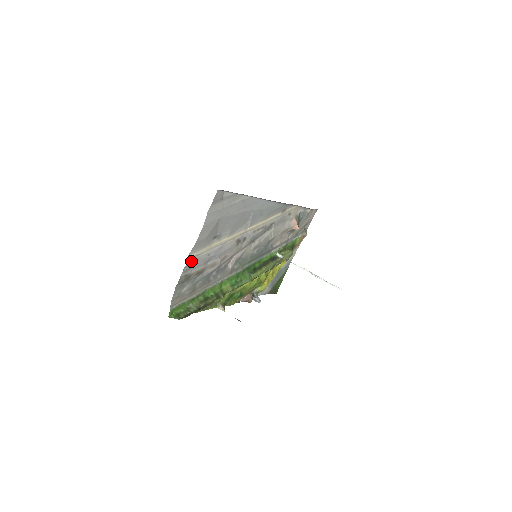
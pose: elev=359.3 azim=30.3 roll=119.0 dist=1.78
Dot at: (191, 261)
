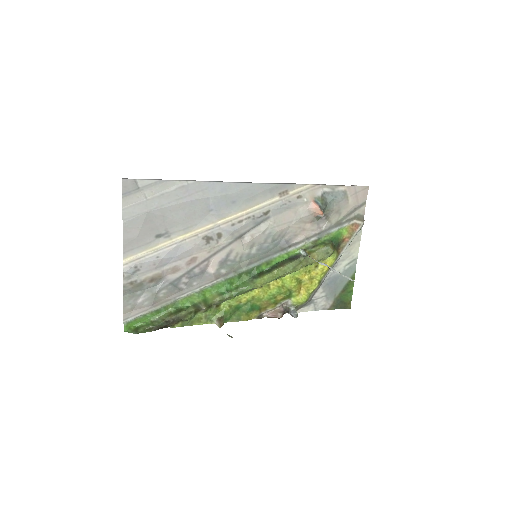
Dot at: (131, 265)
